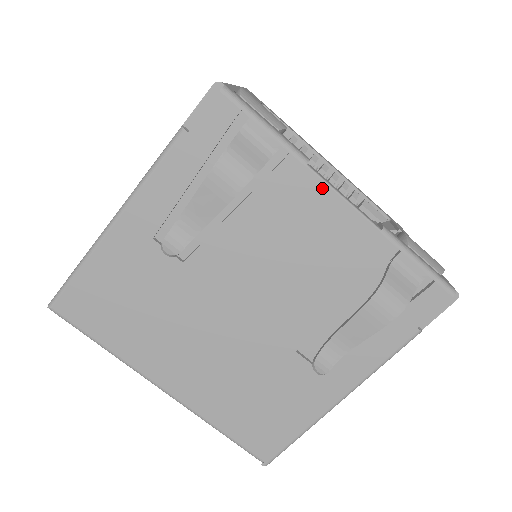
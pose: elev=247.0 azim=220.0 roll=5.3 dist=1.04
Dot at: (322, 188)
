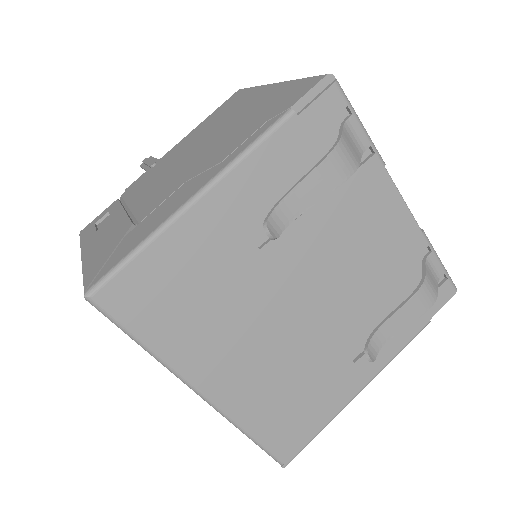
Dot at: (391, 189)
